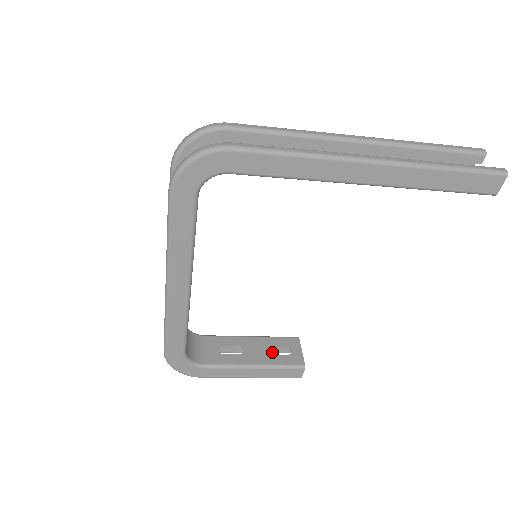
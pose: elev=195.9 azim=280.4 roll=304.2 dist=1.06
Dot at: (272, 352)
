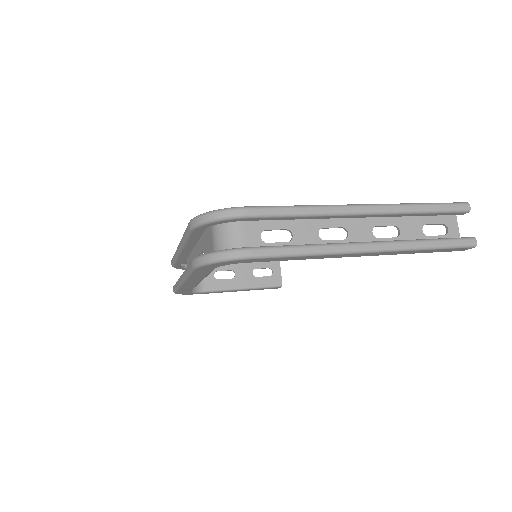
Dot at: occluded
